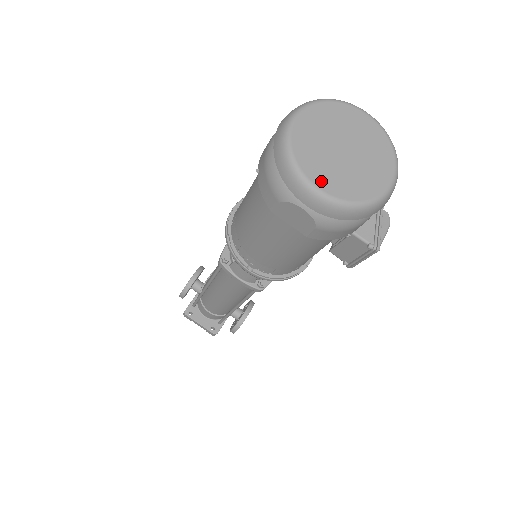
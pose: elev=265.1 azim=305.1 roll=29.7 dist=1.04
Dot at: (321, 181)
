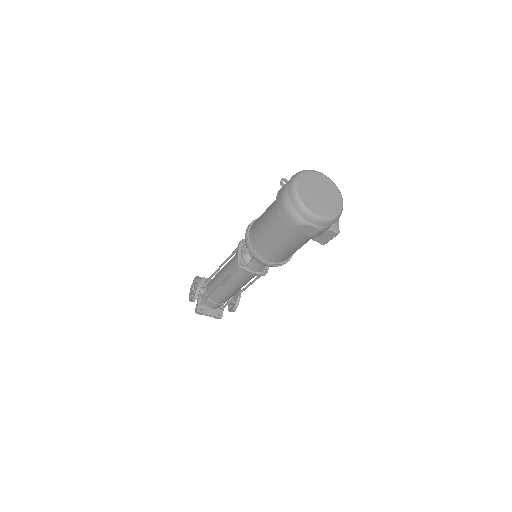
Dot at: (319, 212)
